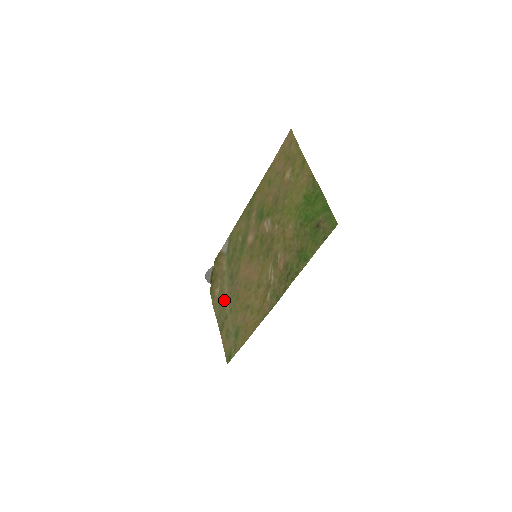
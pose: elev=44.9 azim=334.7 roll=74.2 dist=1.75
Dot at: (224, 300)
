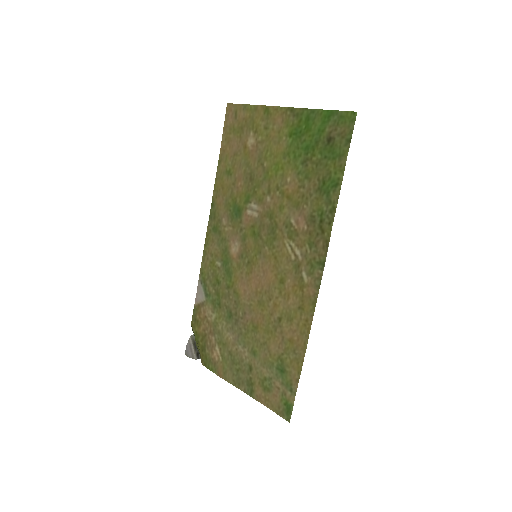
Dot at: (234, 352)
